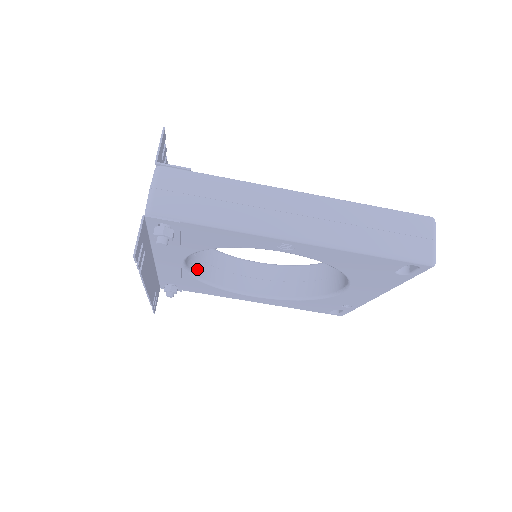
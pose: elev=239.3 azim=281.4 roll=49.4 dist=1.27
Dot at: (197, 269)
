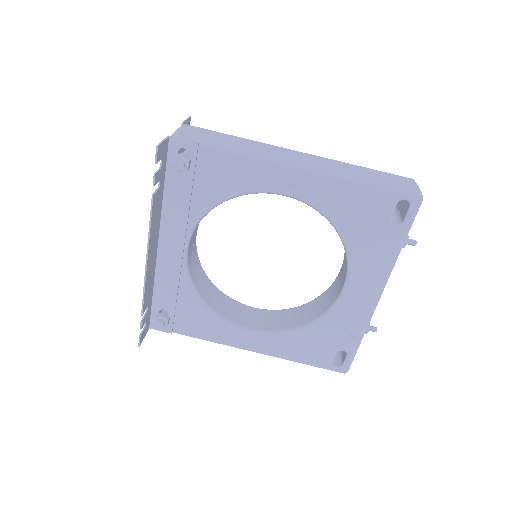
Dot at: (195, 281)
